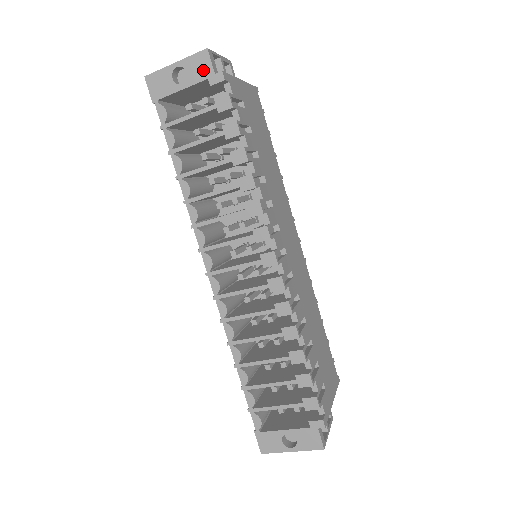
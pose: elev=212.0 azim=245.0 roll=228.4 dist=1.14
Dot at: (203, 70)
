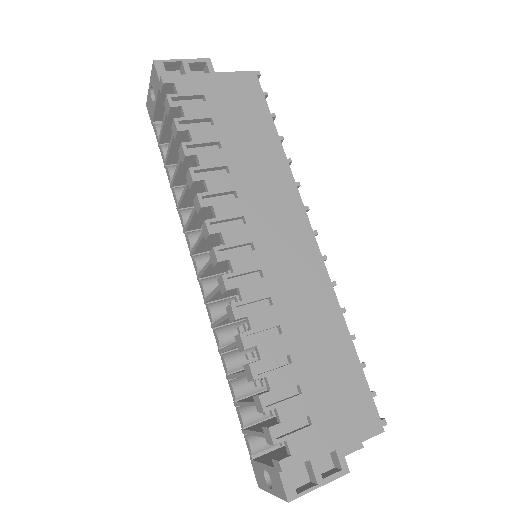
Dot at: (156, 82)
